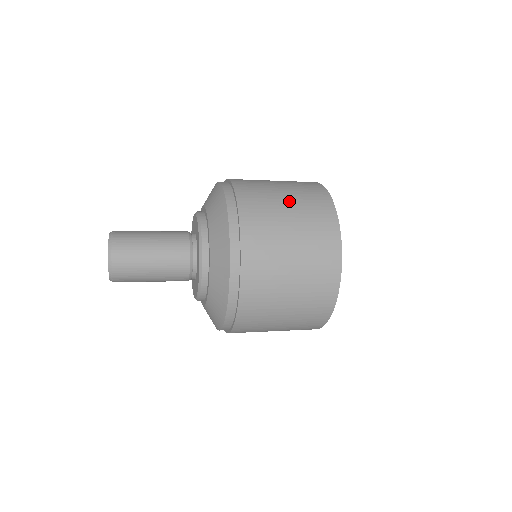
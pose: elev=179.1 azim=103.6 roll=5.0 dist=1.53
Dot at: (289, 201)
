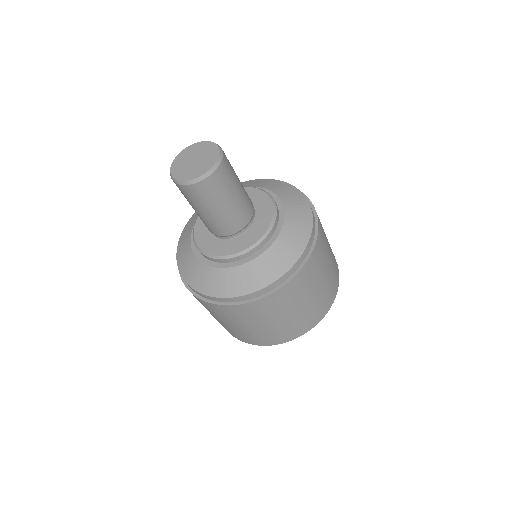
Dot at: occluded
